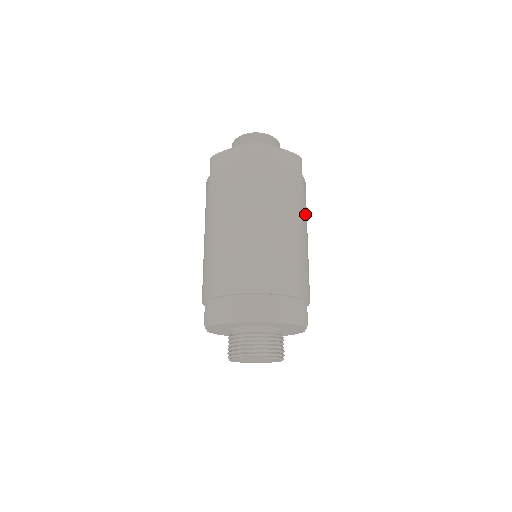
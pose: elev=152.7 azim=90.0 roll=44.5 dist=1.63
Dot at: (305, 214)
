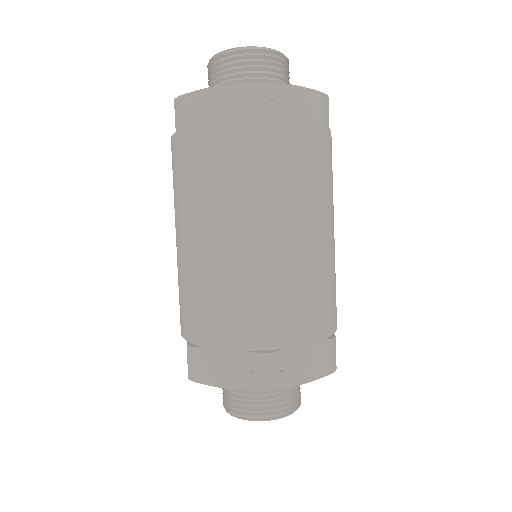
Dot at: (332, 194)
